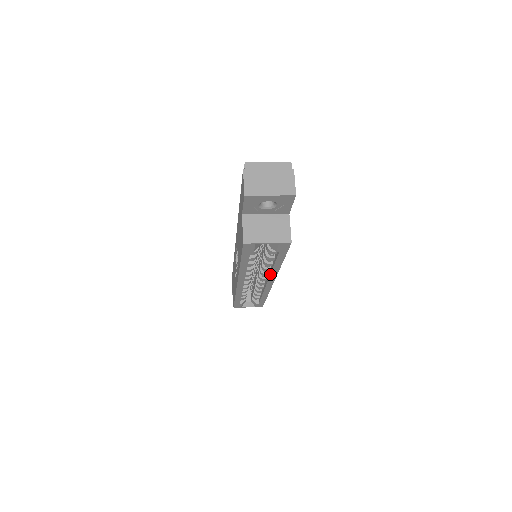
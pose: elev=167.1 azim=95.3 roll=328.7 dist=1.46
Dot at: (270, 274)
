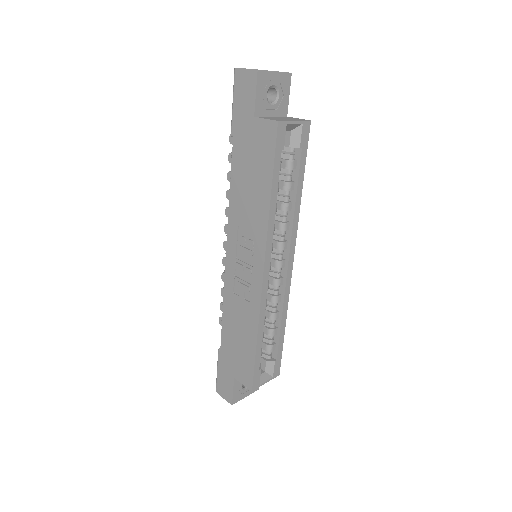
Dot at: (292, 230)
